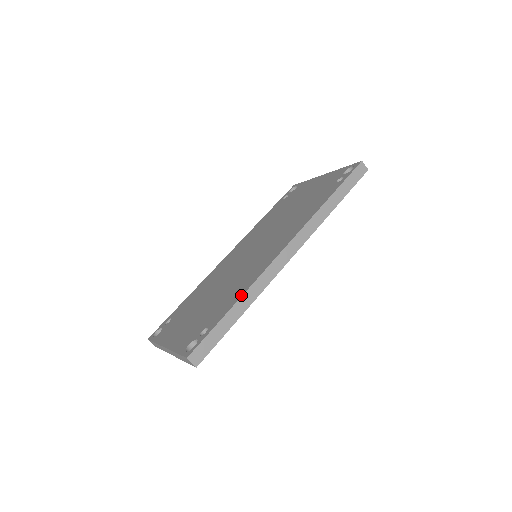
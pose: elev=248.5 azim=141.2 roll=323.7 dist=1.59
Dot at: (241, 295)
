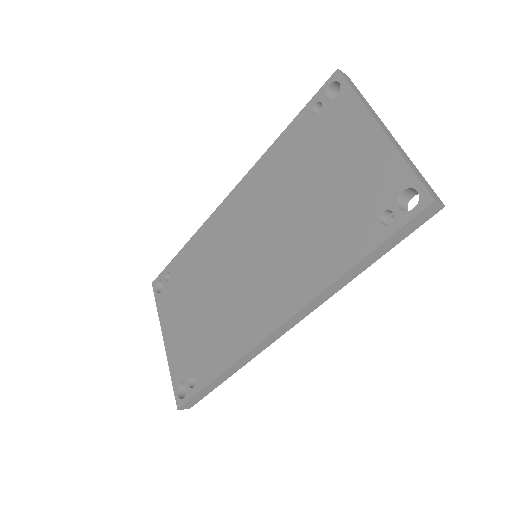
Dot at: (225, 368)
